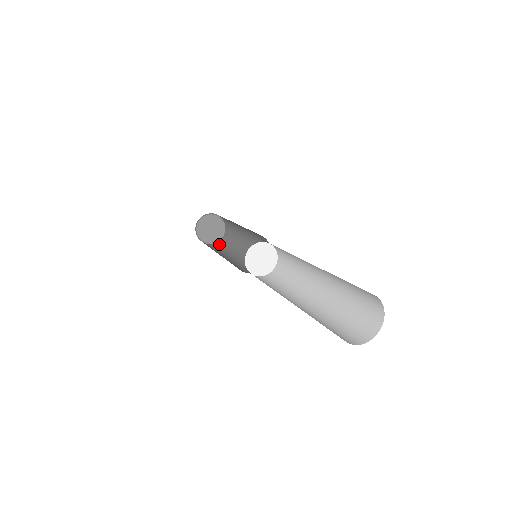
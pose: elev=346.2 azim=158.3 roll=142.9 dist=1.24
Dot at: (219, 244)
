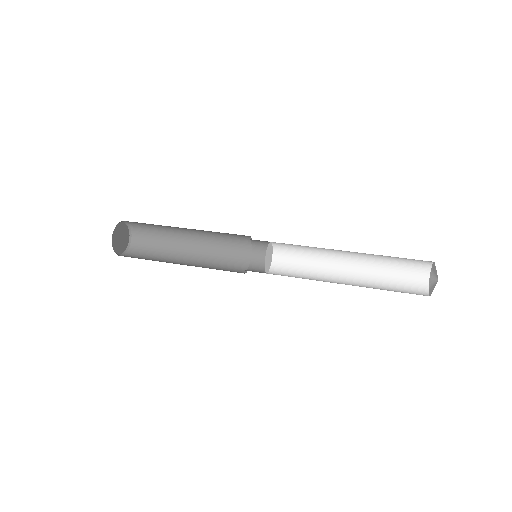
Dot at: (131, 257)
